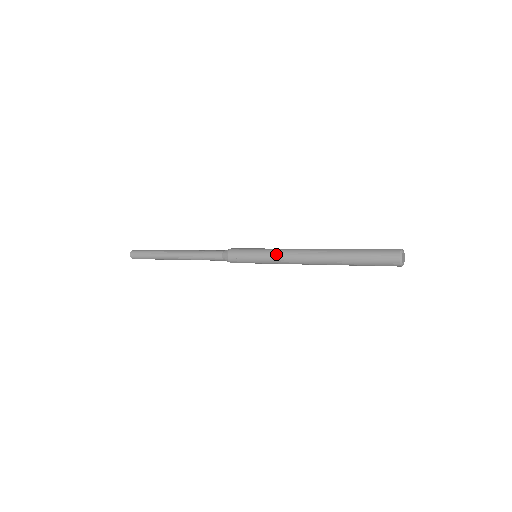
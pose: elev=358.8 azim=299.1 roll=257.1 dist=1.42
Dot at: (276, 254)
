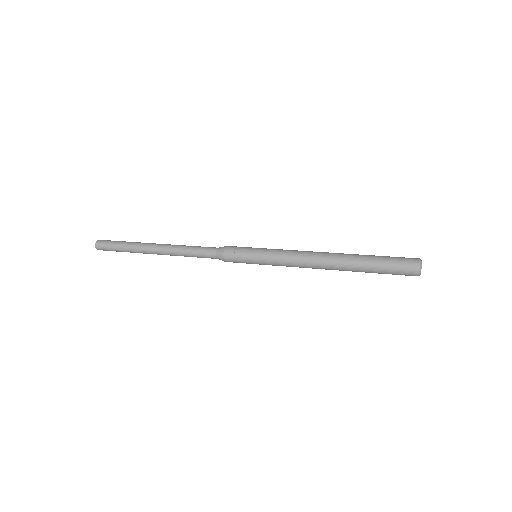
Dot at: (283, 252)
